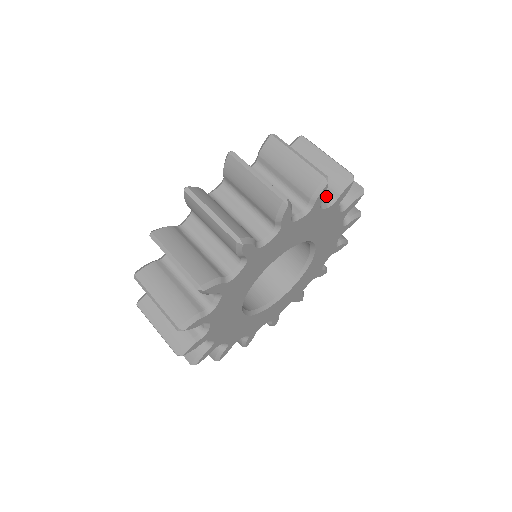
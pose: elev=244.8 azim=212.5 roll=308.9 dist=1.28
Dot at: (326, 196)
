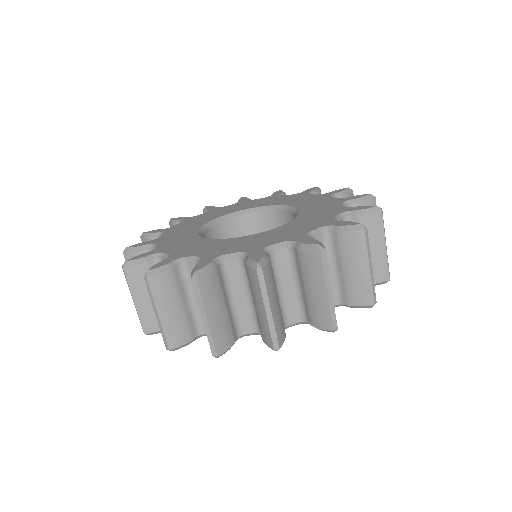
Dot at: occluded
